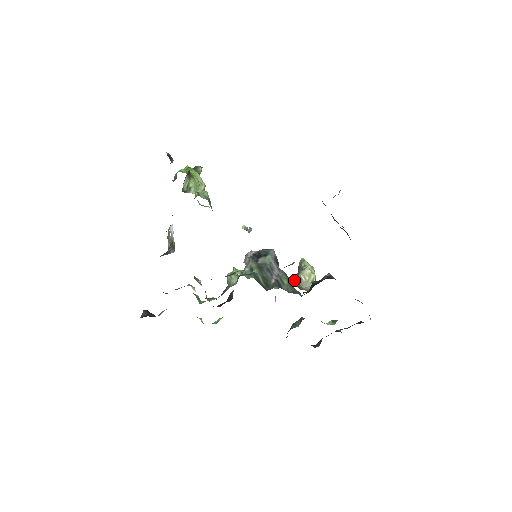
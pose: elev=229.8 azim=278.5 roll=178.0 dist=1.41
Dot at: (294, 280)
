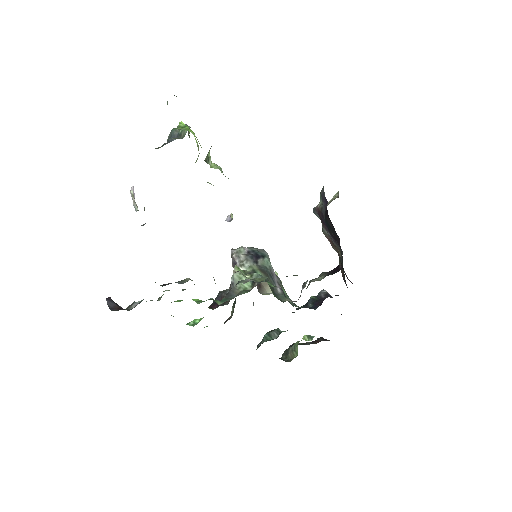
Dot at: occluded
